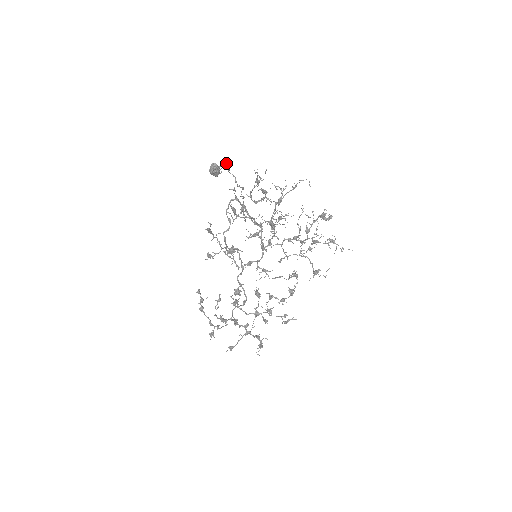
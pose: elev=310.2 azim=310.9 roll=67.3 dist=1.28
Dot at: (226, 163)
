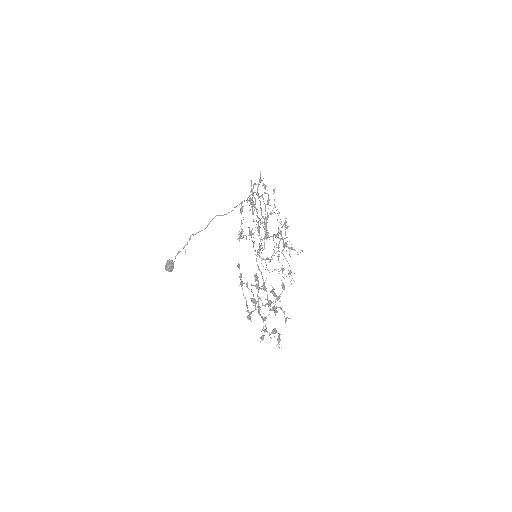
Dot at: (198, 232)
